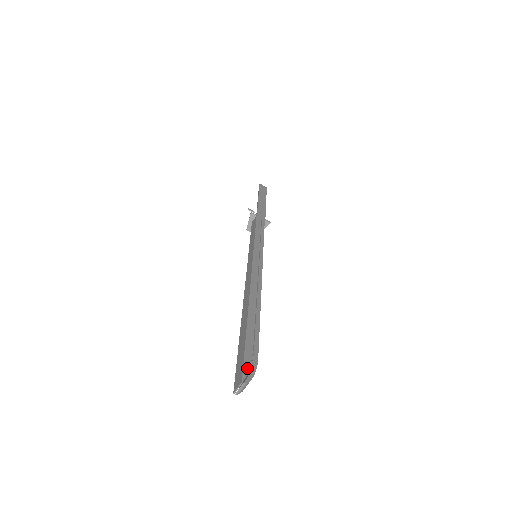
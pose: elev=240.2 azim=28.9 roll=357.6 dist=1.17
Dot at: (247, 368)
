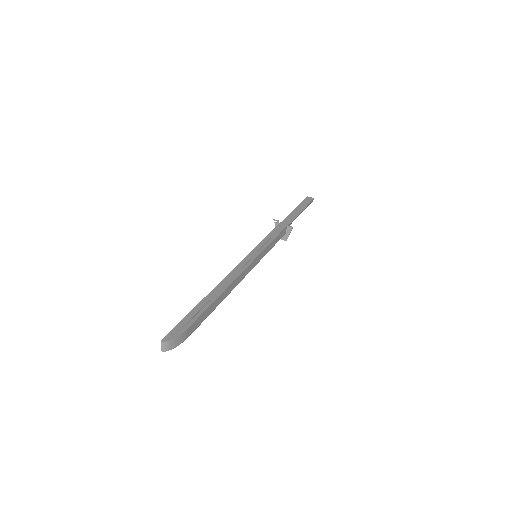
Dot at: (173, 332)
